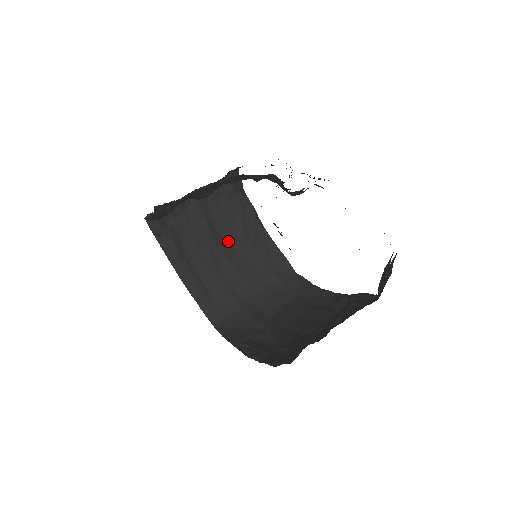
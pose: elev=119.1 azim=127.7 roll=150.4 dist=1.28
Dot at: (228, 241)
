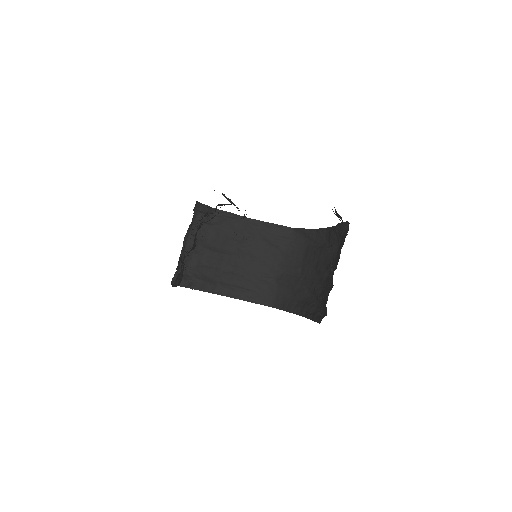
Dot at: (233, 247)
